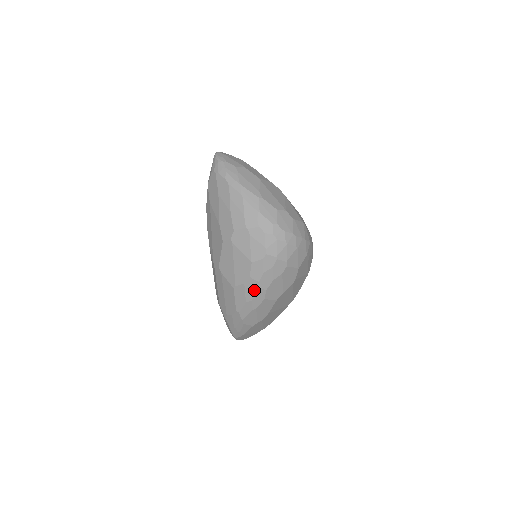
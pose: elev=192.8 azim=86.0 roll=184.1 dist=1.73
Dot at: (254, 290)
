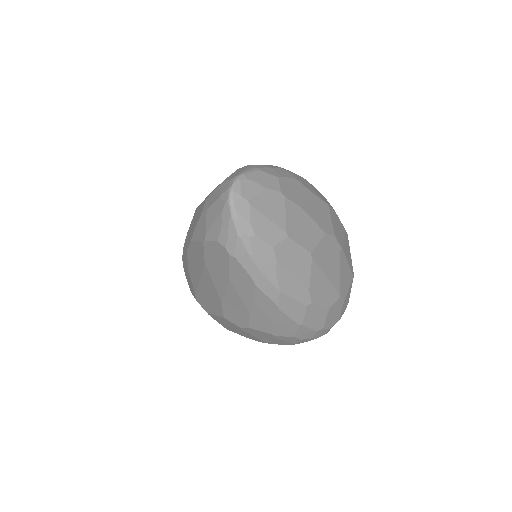
Dot at: occluded
